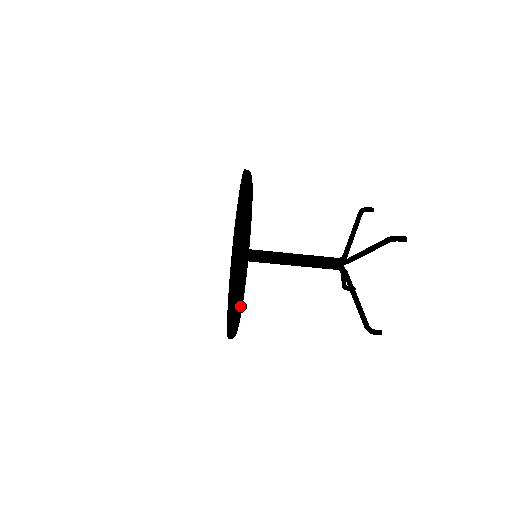
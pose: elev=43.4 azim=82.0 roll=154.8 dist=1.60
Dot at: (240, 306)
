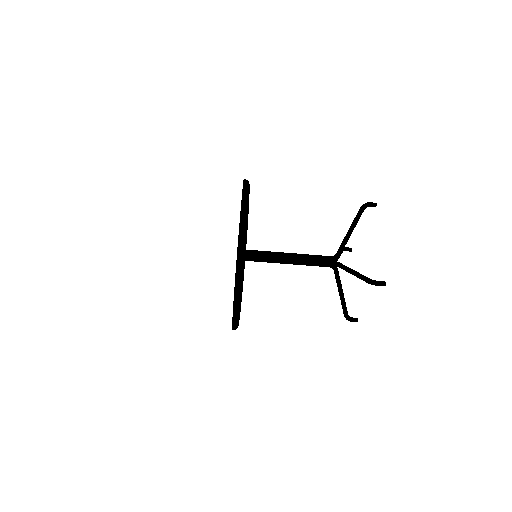
Dot at: (245, 226)
